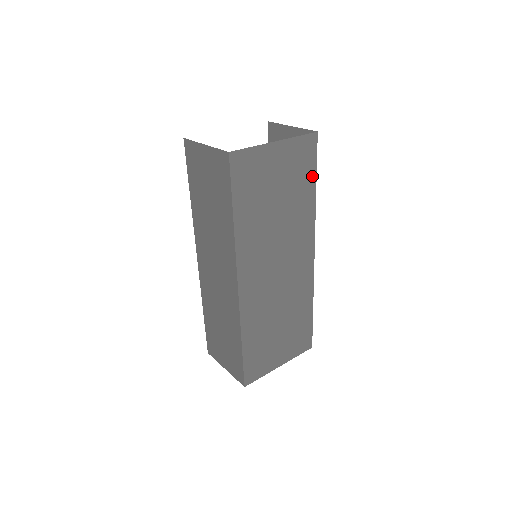
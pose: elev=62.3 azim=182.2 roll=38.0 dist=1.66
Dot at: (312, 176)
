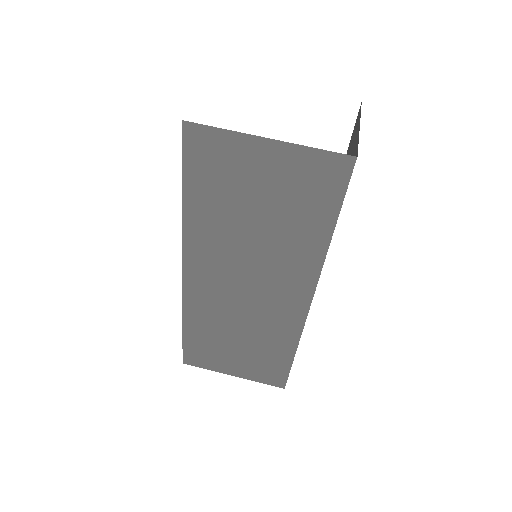
Dot at: (330, 212)
